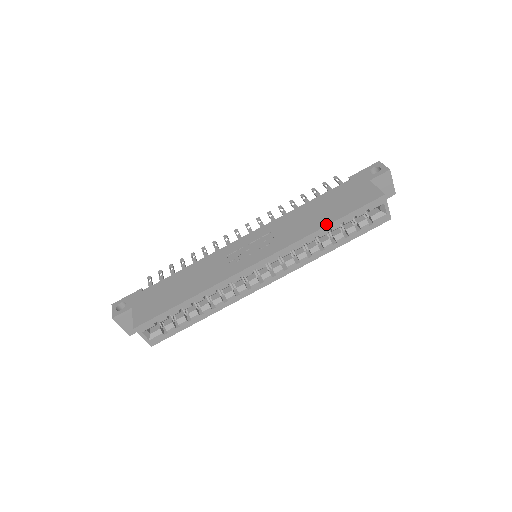
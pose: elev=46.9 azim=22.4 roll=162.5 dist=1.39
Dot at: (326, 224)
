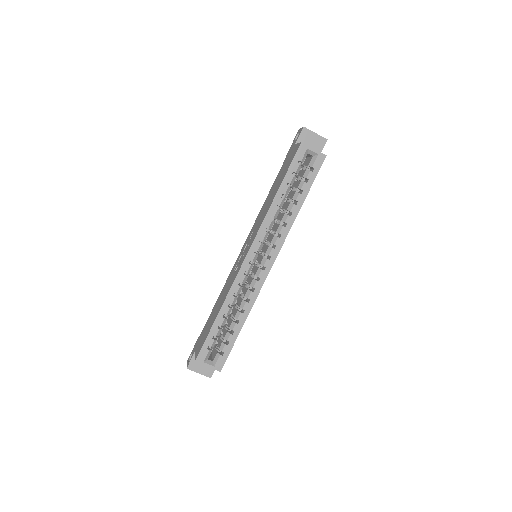
Dot at: (276, 193)
